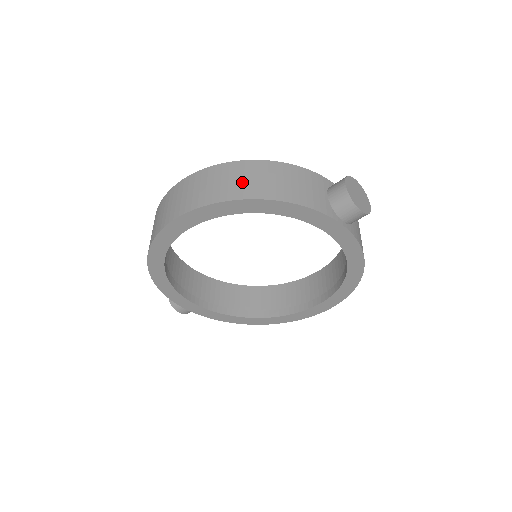
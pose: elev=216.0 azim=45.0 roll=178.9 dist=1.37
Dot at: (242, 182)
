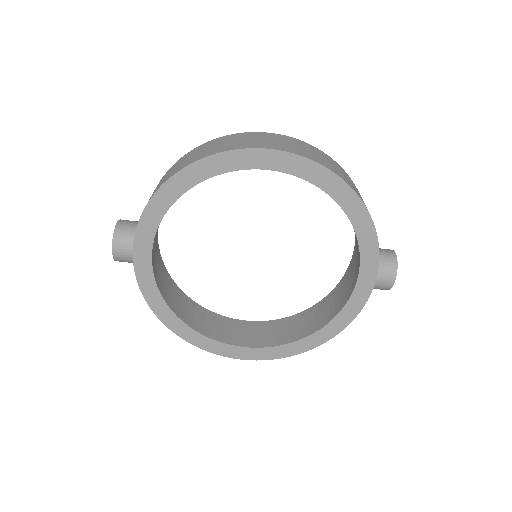
Dot at: (348, 179)
